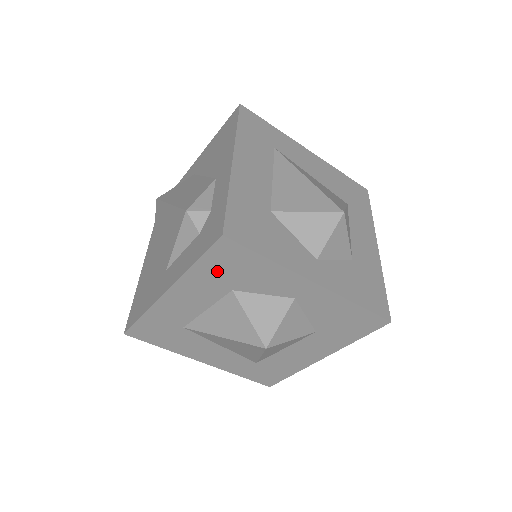
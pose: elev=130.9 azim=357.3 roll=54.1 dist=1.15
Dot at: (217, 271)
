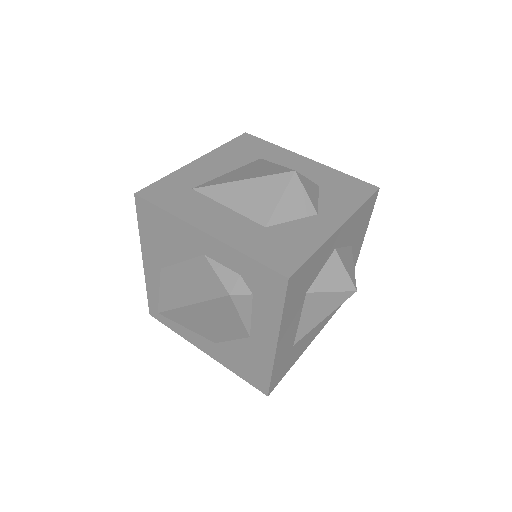
Dot at: (295, 297)
